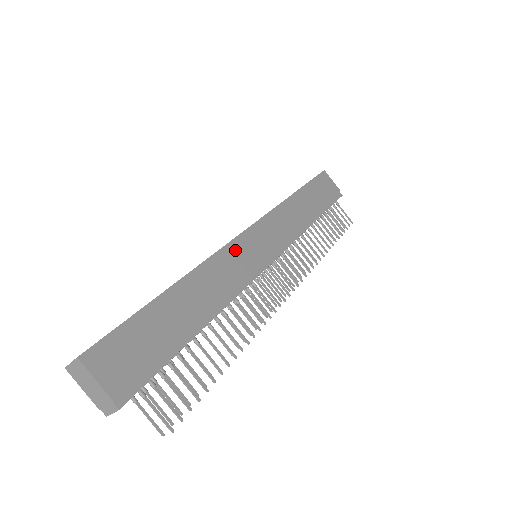
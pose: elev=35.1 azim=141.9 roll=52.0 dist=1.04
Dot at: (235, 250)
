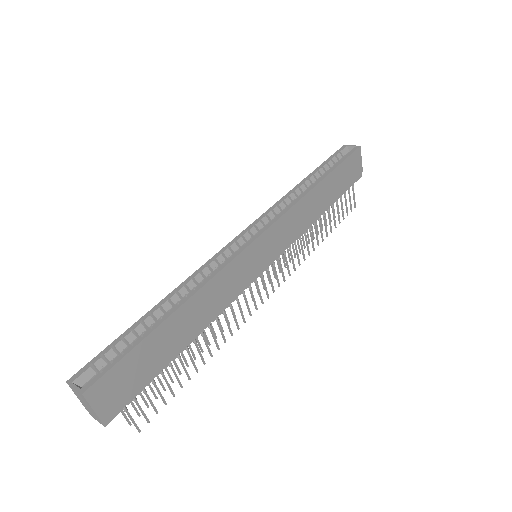
Dot at: (241, 262)
